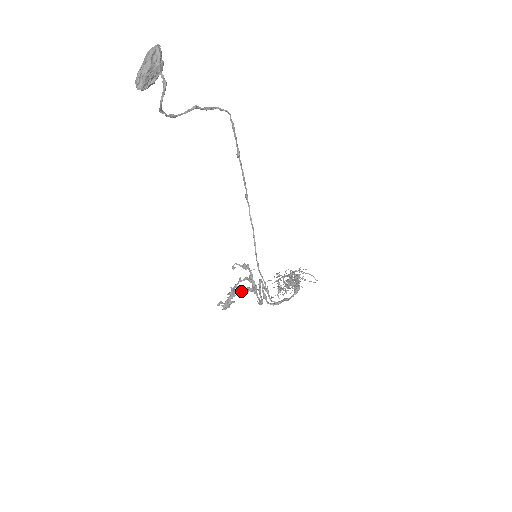
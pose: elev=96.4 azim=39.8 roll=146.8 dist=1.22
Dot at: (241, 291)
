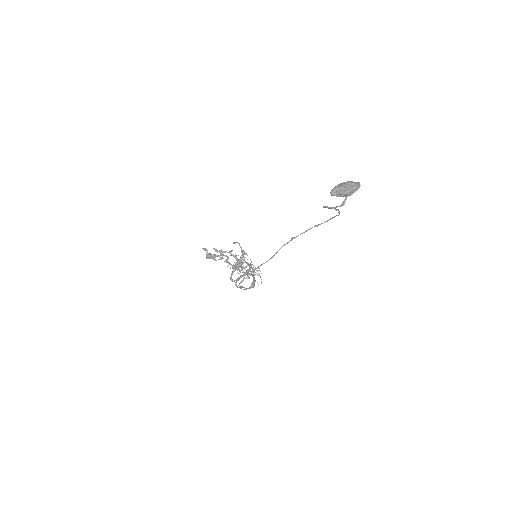
Dot at: (227, 261)
